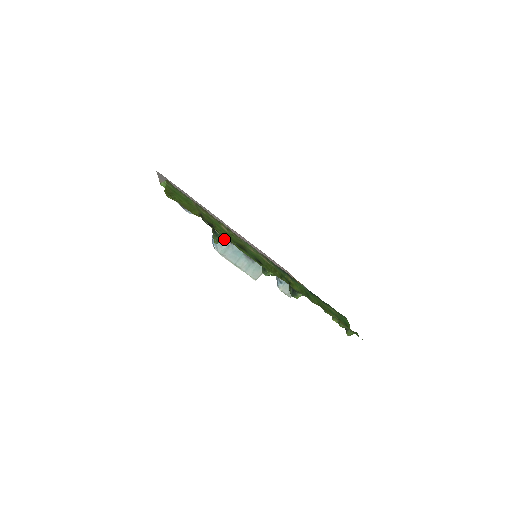
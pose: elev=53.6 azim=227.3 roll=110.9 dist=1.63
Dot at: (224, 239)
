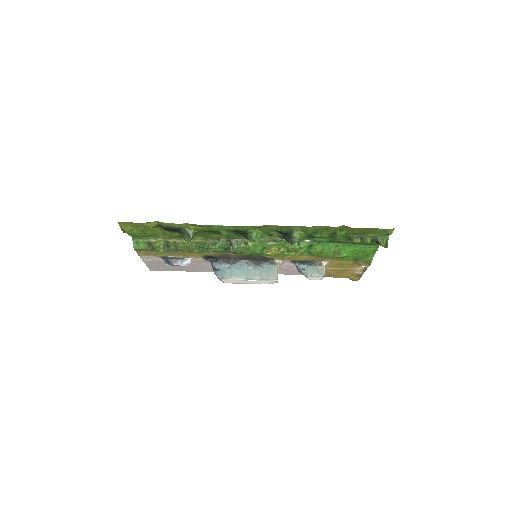
Dot at: (191, 232)
